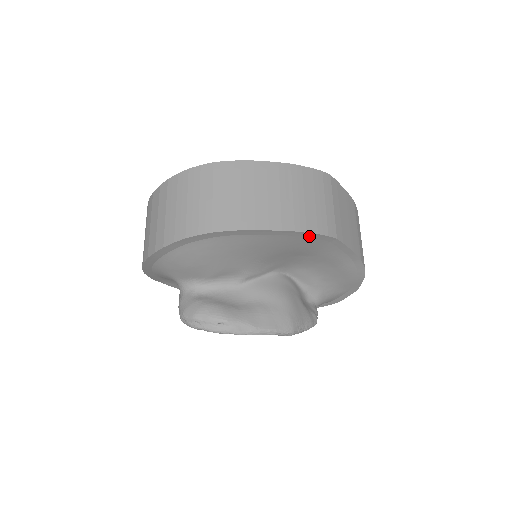
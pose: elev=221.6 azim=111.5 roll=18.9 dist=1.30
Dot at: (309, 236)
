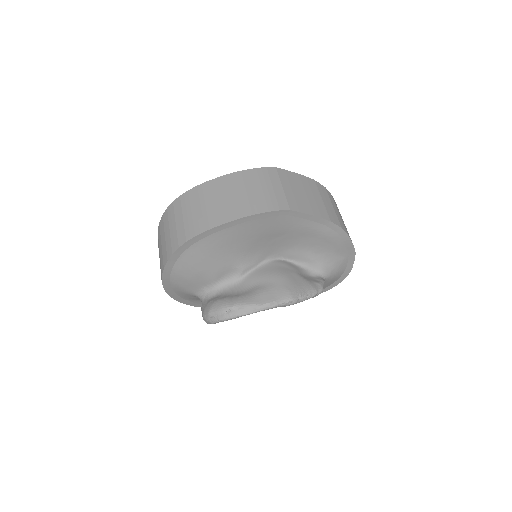
Dot at: (264, 216)
